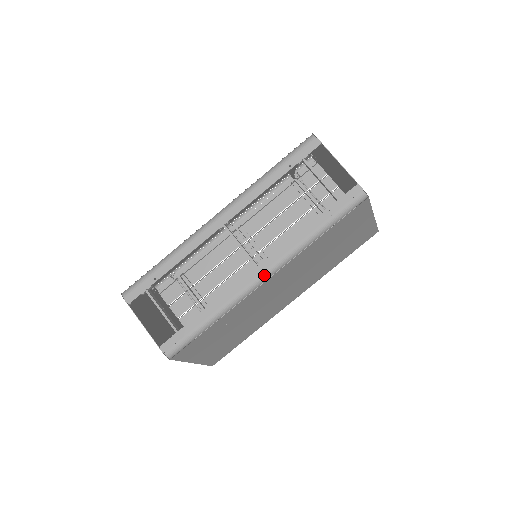
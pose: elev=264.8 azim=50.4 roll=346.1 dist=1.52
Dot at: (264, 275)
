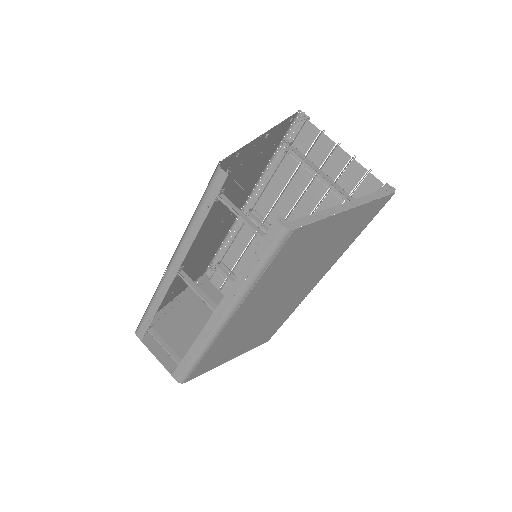
Dot at: (223, 319)
